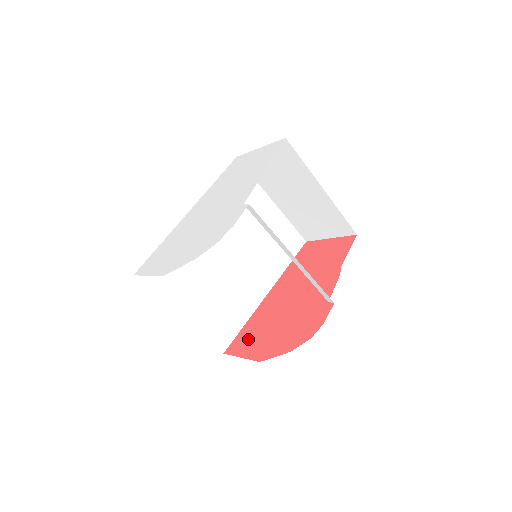
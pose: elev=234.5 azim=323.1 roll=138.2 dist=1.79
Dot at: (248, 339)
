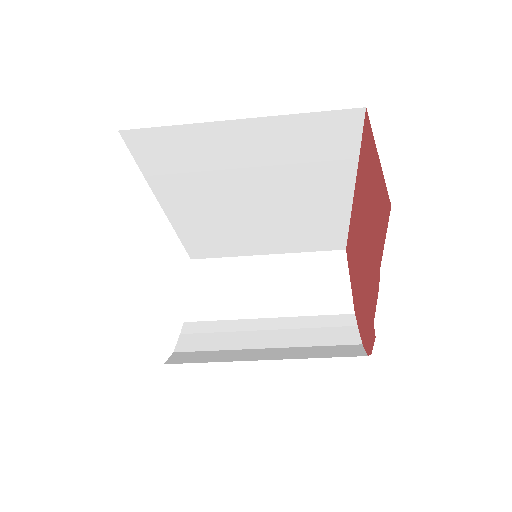
Dot at: (350, 260)
